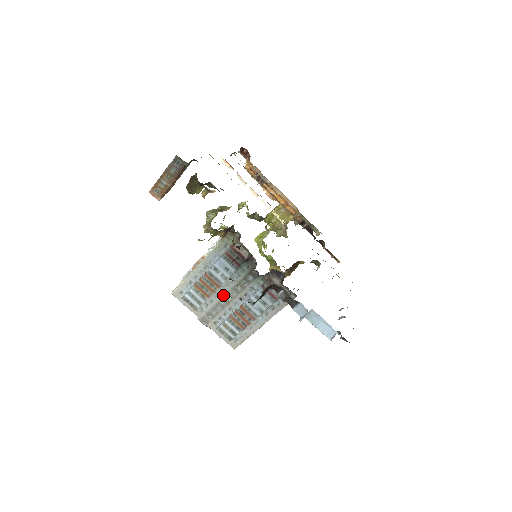
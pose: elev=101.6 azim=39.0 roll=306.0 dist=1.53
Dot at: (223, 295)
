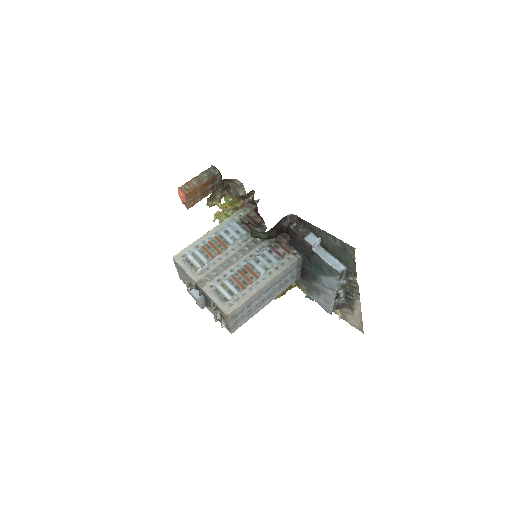
Dot at: (228, 257)
